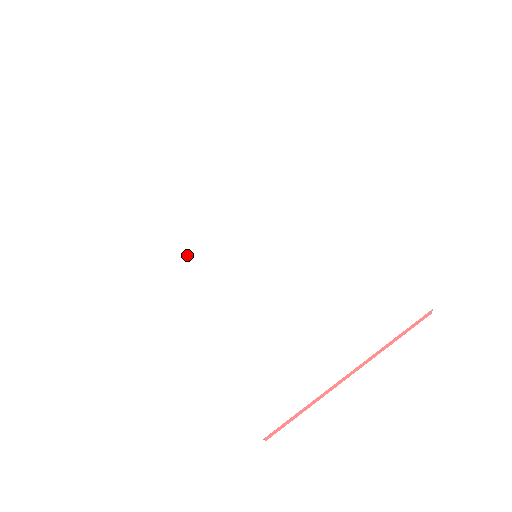
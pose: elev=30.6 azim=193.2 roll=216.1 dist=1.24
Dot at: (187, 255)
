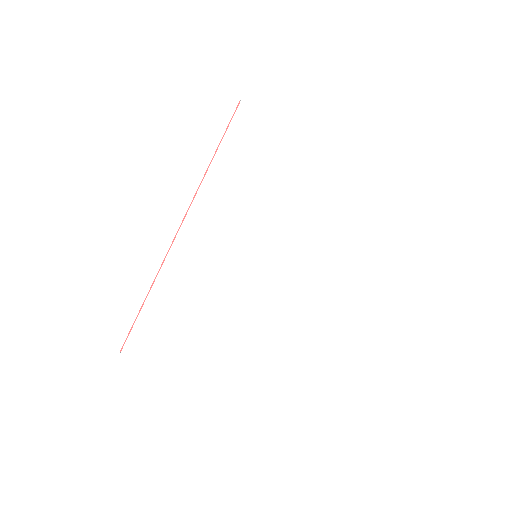
Dot at: (230, 195)
